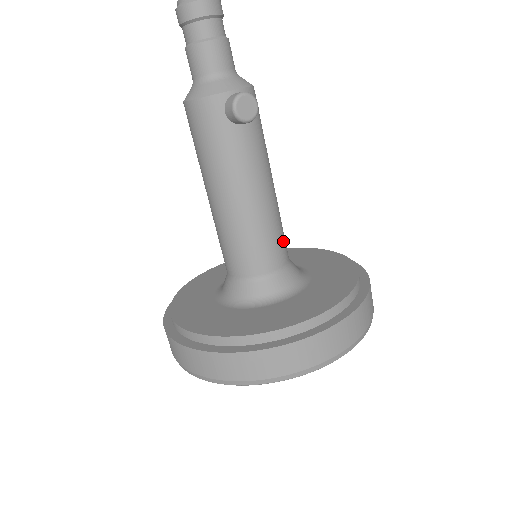
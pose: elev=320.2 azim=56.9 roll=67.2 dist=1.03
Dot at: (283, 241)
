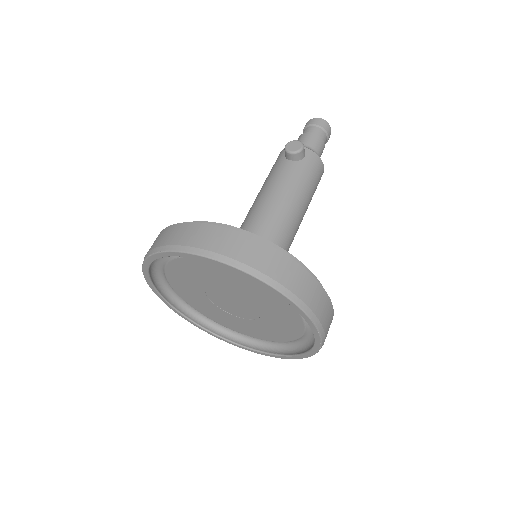
Dot at: (273, 239)
